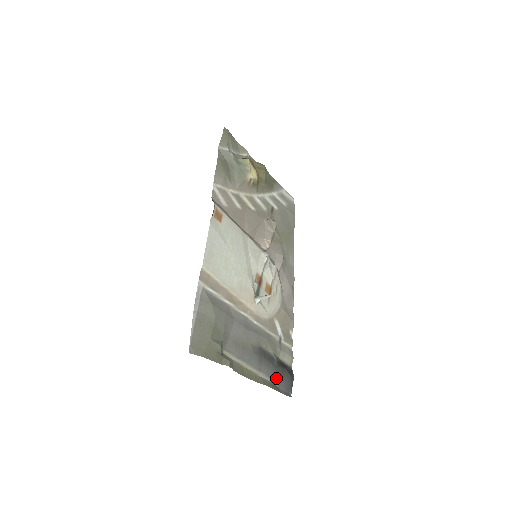
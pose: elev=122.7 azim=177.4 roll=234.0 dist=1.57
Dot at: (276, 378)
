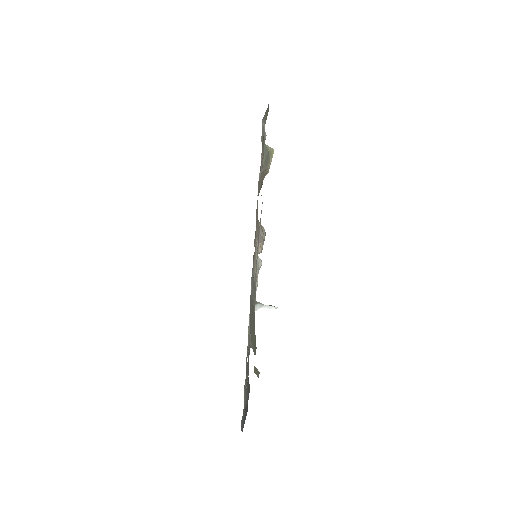
Dot at: occluded
